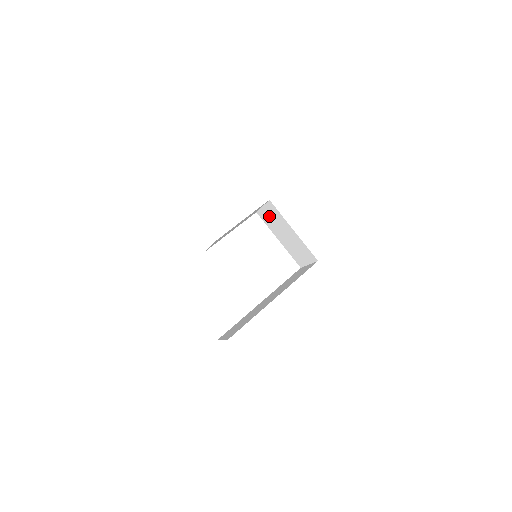
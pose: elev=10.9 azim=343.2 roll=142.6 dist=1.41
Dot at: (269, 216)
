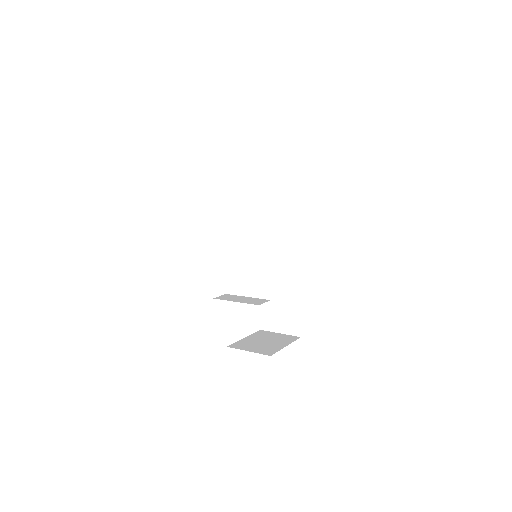
Dot at: occluded
